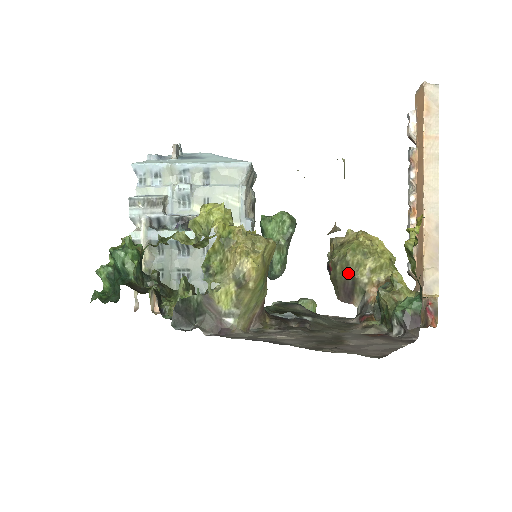
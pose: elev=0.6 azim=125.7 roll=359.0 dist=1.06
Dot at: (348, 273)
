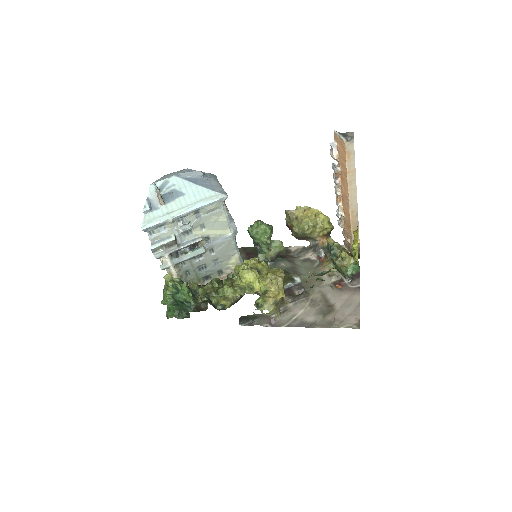
Dot at: (306, 236)
